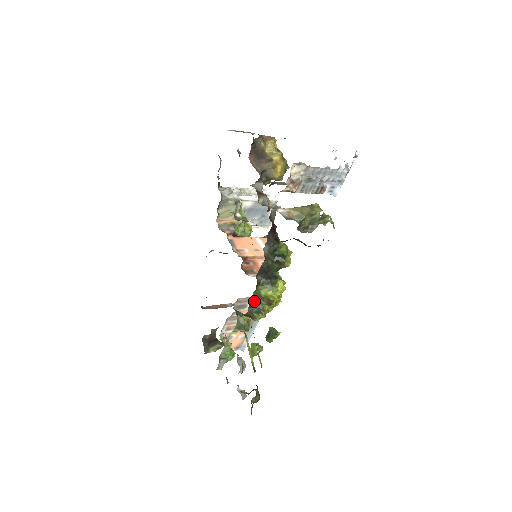
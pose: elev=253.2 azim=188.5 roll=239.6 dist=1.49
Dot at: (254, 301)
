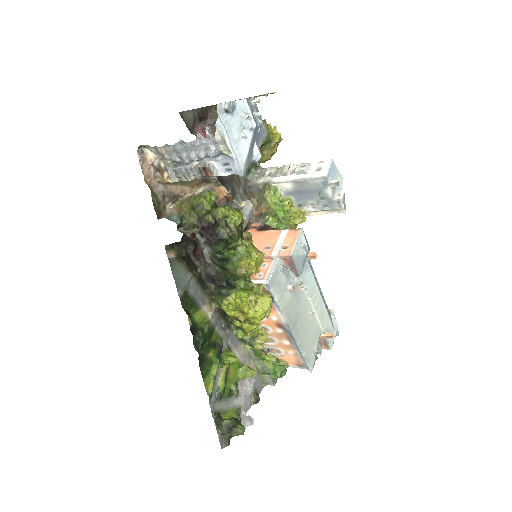
Dot at: (225, 313)
